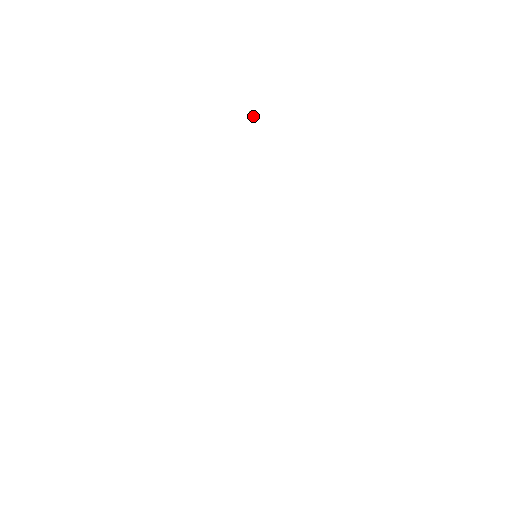
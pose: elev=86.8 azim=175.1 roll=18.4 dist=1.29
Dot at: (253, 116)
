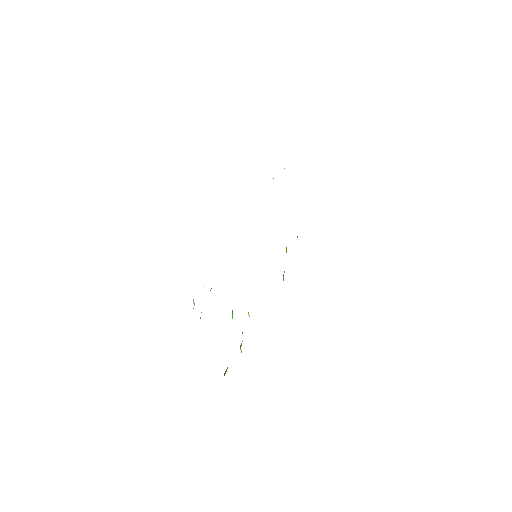
Dot at: occluded
